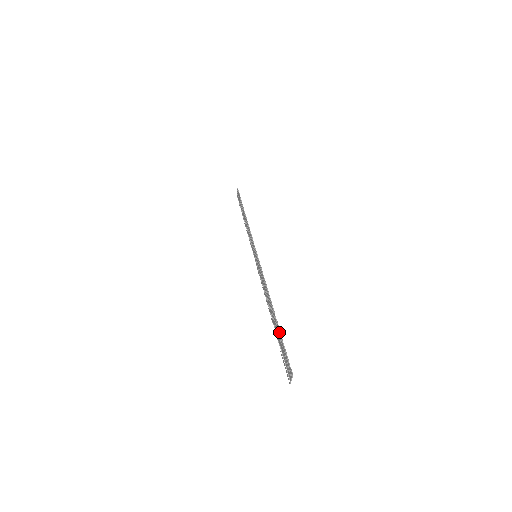
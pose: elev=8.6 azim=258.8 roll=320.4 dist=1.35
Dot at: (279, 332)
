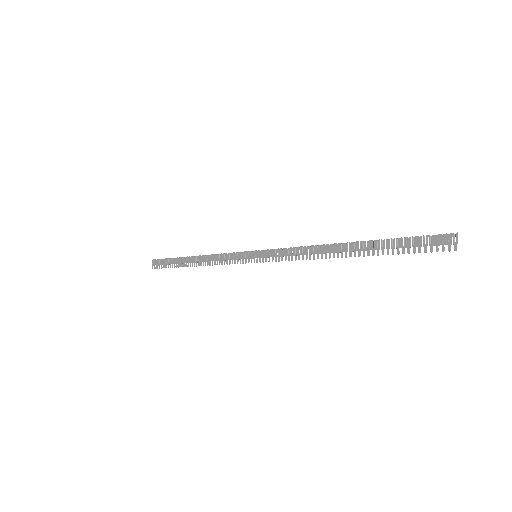
Dot at: (386, 240)
